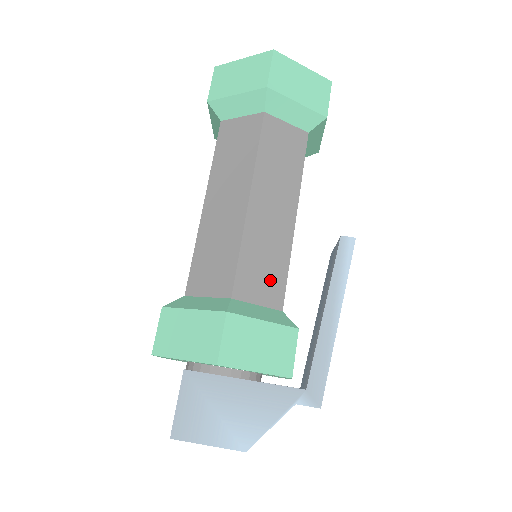
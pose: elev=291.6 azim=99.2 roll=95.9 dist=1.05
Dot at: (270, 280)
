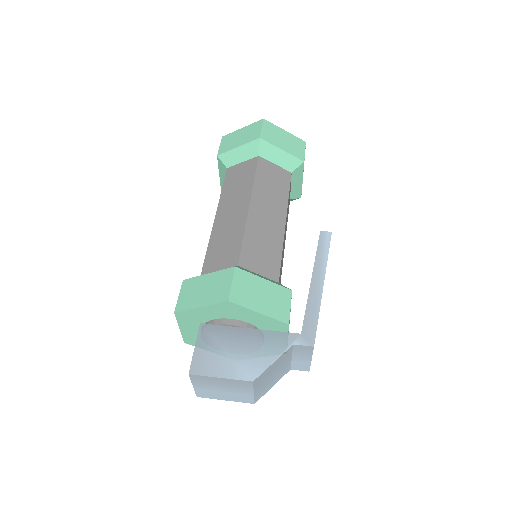
Dot at: (268, 260)
